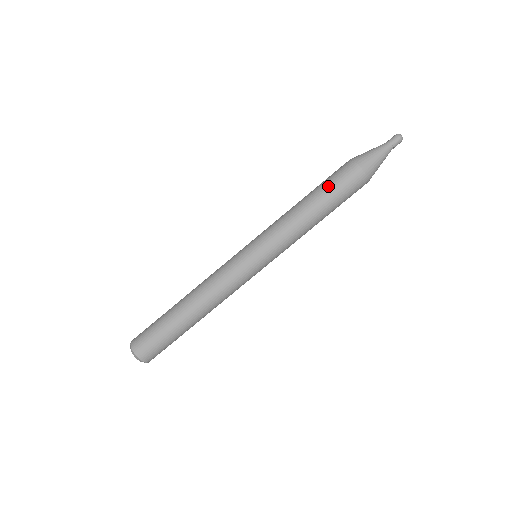
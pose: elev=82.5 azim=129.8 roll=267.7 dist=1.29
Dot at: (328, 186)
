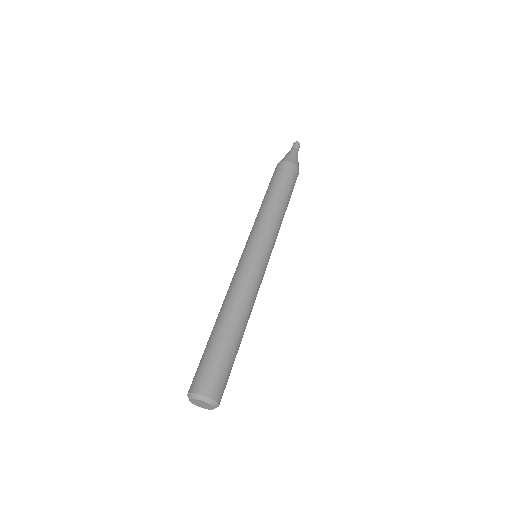
Dot at: (281, 181)
